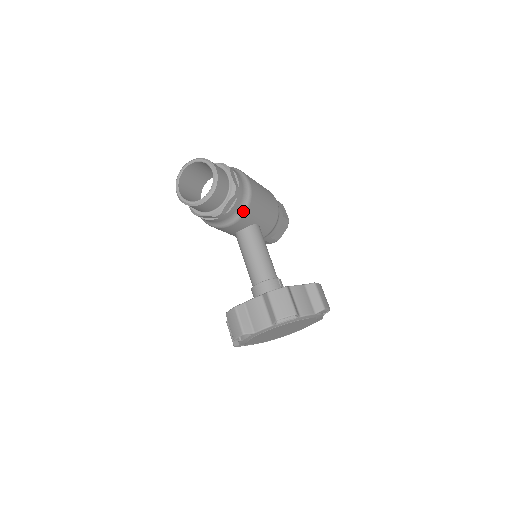
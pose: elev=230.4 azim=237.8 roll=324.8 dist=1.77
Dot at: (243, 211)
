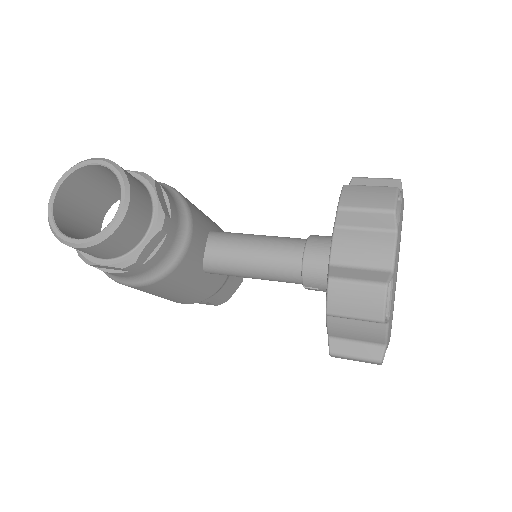
Dot at: (184, 207)
